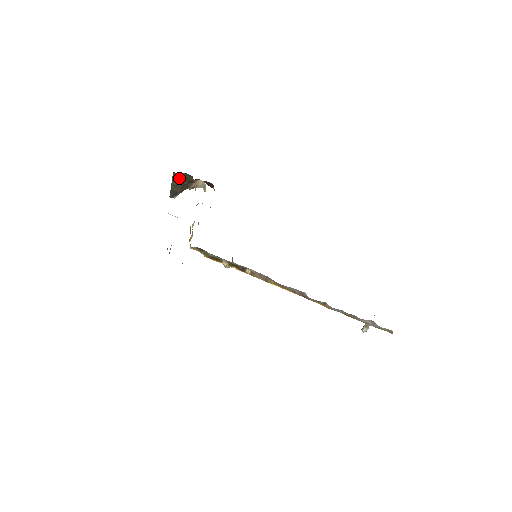
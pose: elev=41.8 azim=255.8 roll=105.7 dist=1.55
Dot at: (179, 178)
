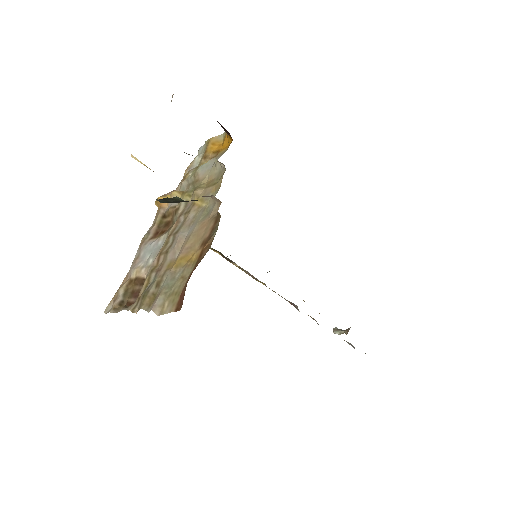
Dot at: occluded
